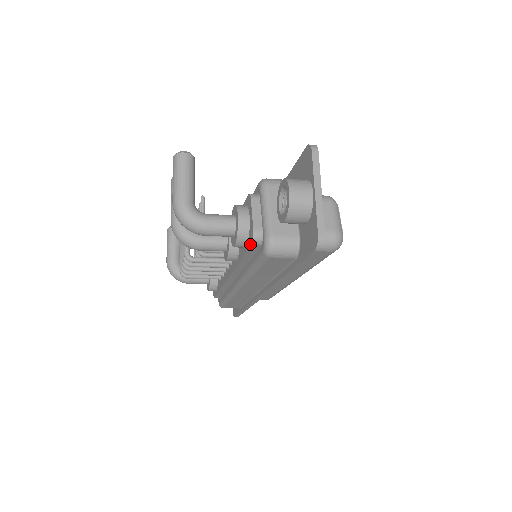
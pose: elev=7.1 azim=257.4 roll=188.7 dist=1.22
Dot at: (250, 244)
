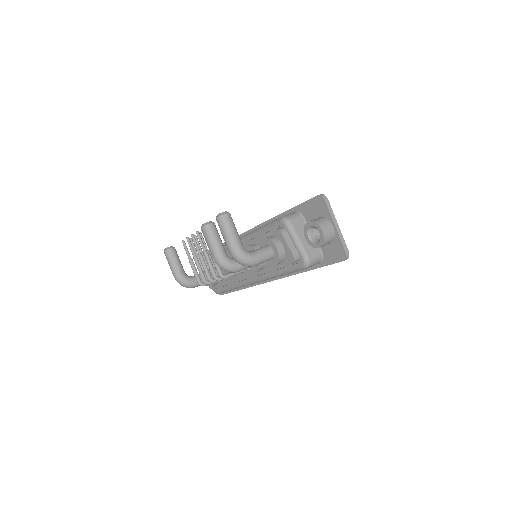
Dot at: (290, 263)
